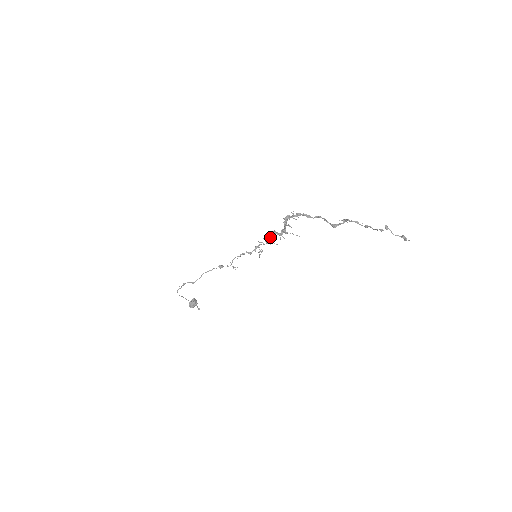
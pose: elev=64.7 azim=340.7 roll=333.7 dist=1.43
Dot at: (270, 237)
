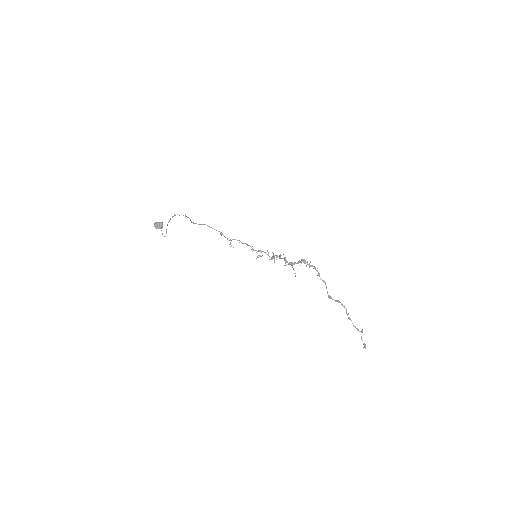
Dot at: occluded
